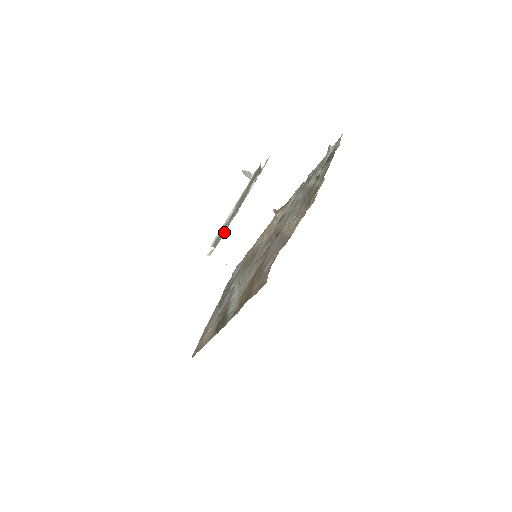
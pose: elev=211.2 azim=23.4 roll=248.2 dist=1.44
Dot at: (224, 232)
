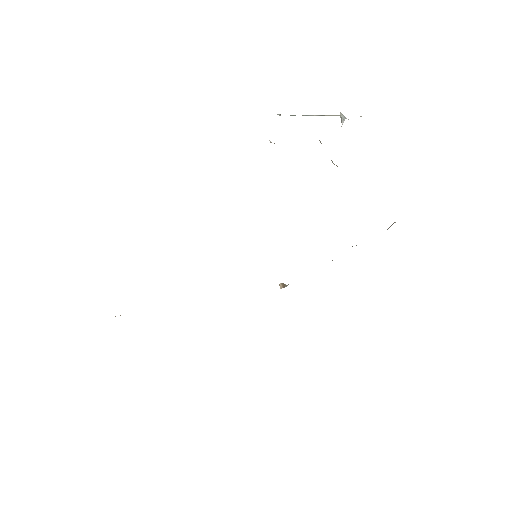
Dot at: occluded
